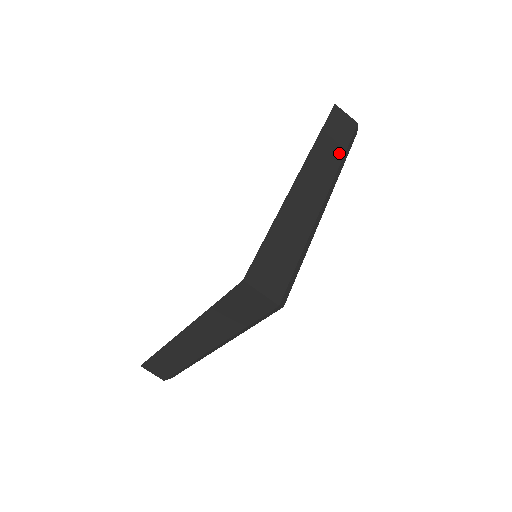
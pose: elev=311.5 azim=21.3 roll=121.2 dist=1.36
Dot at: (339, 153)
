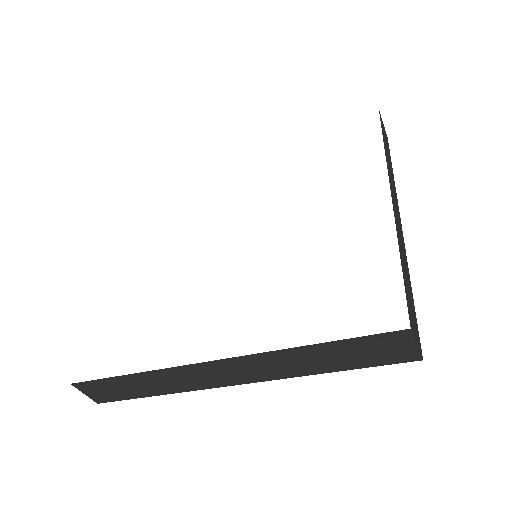
Dot at: (392, 169)
